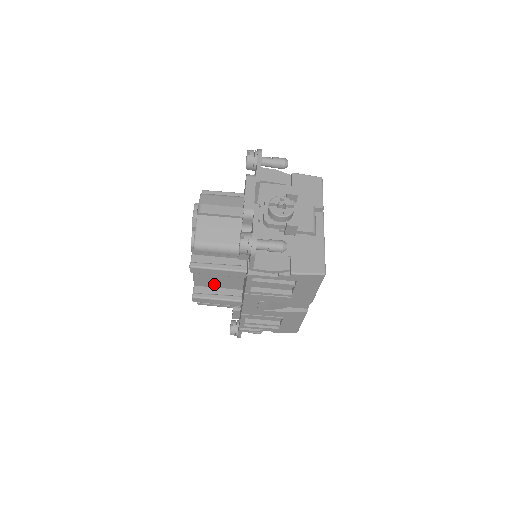
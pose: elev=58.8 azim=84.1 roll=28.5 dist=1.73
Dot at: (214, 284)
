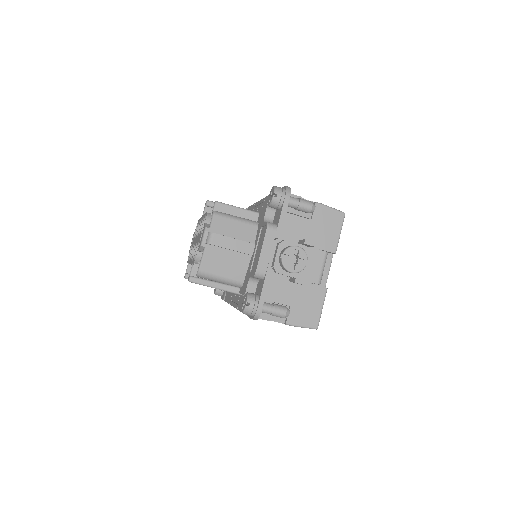
Dot at: occluded
